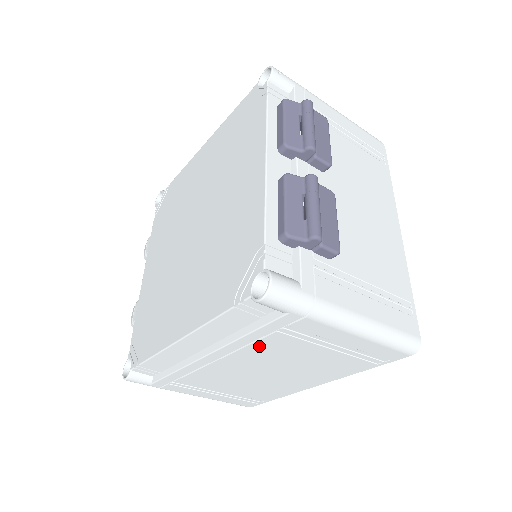
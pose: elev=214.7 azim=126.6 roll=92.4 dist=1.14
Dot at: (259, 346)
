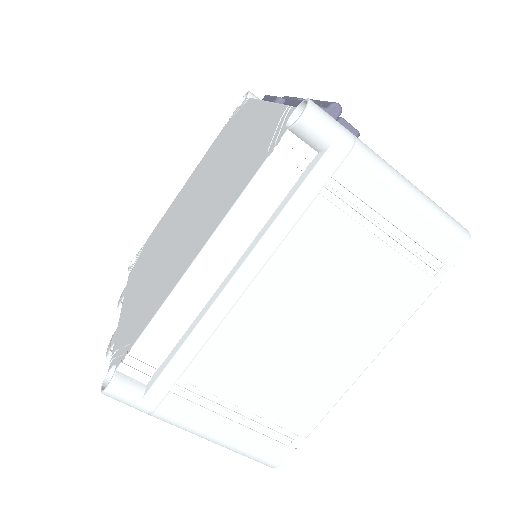
Dot at: (297, 240)
